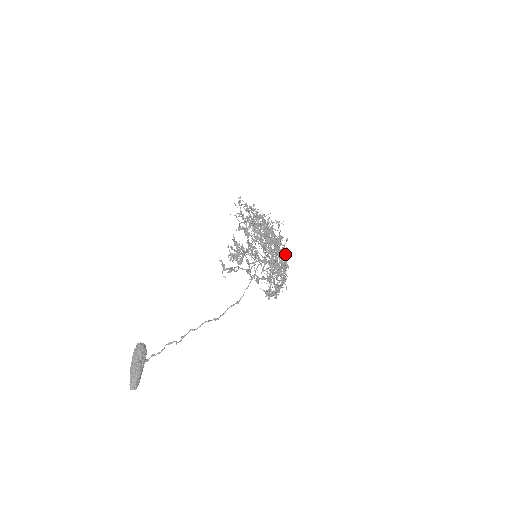
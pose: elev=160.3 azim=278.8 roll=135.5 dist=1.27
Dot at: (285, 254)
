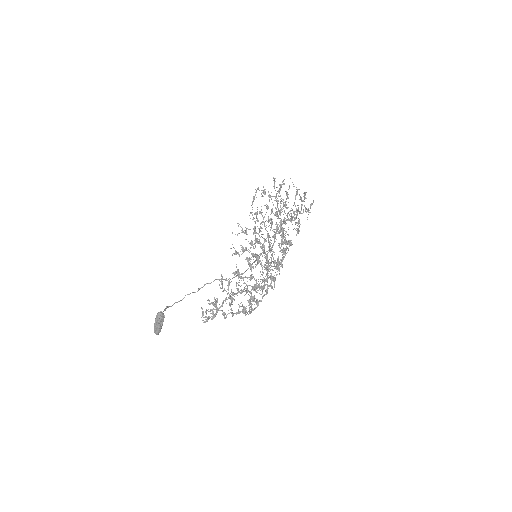
Dot at: occluded
